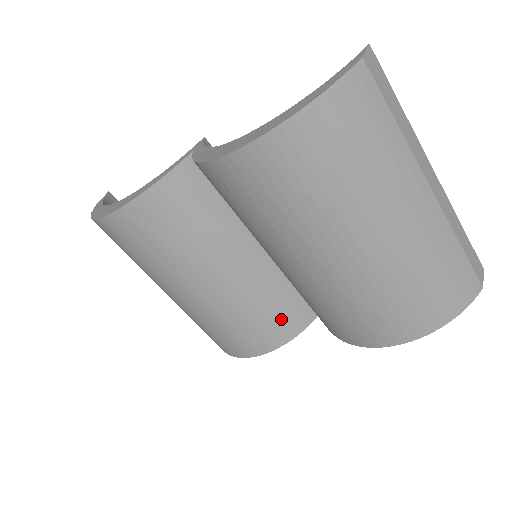
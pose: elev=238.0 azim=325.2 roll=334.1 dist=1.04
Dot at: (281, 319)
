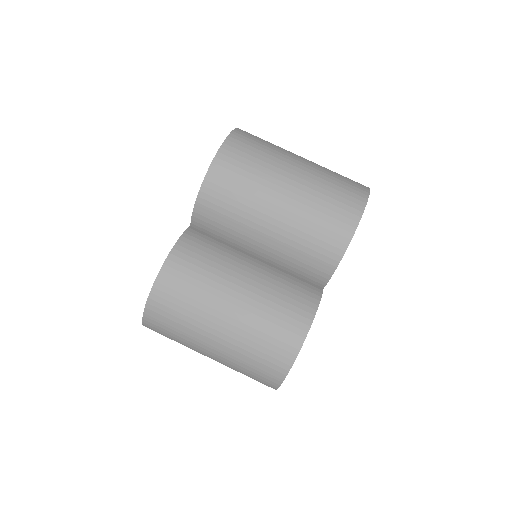
Dot at: (300, 294)
